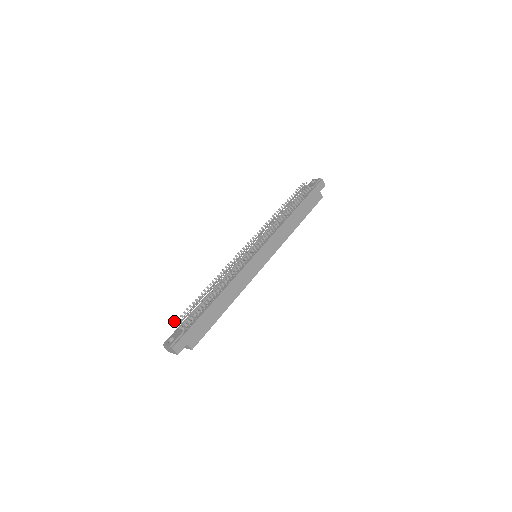
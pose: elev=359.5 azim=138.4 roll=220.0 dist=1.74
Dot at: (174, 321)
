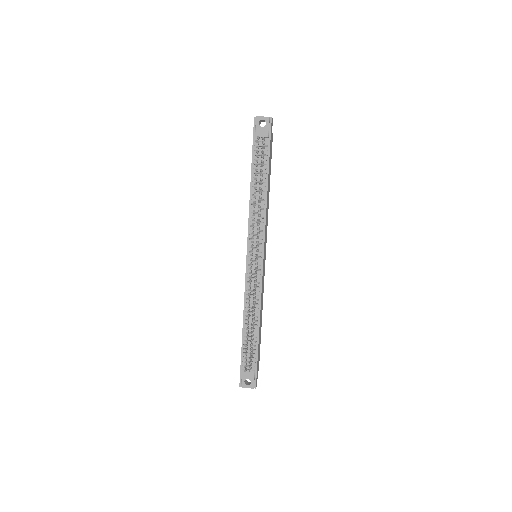
Dot at: (244, 371)
